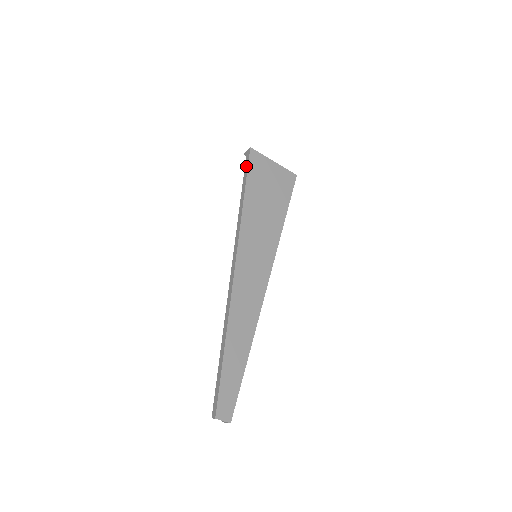
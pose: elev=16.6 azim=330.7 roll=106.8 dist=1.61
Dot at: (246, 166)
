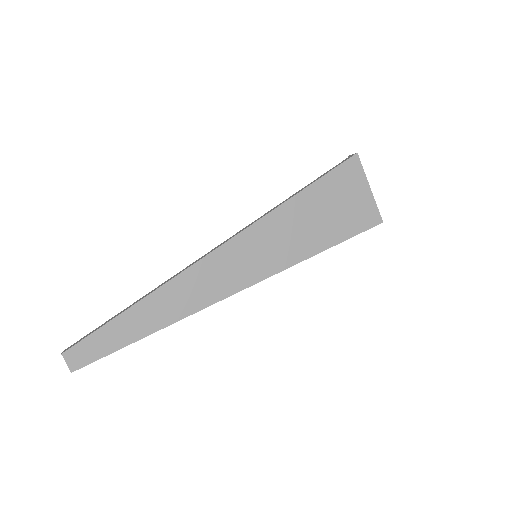
Dot at: (335, 166)
